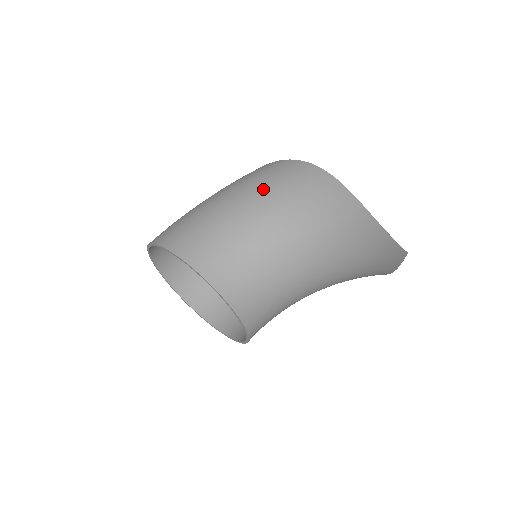
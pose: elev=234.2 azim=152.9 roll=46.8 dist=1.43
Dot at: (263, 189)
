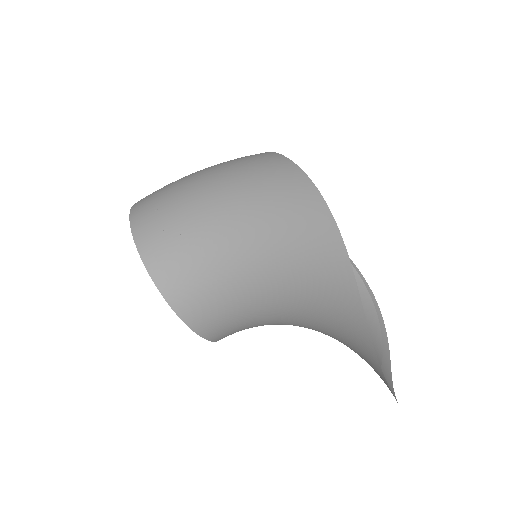
Dot at: (268, 225)
